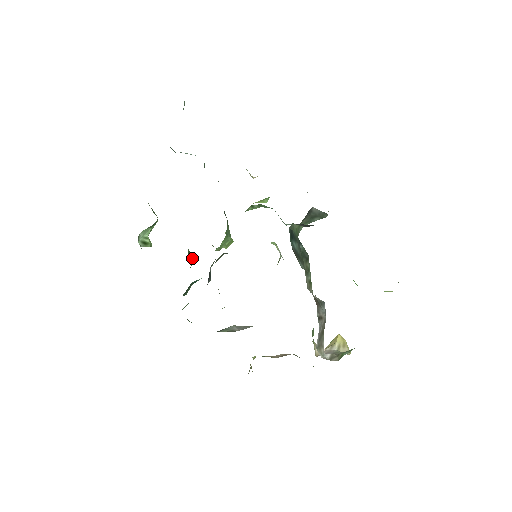
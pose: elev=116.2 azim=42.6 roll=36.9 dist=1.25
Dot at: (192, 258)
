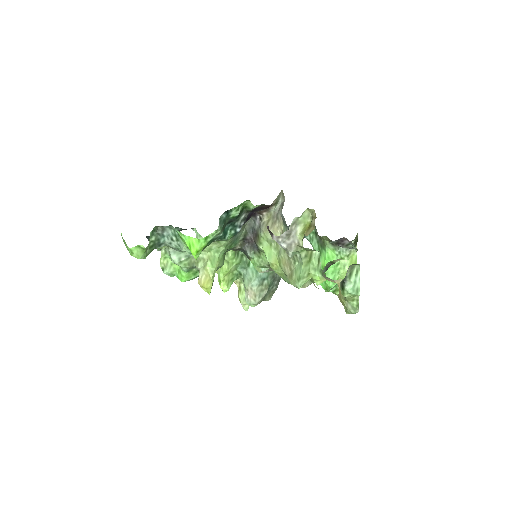
Dot at: occluded
